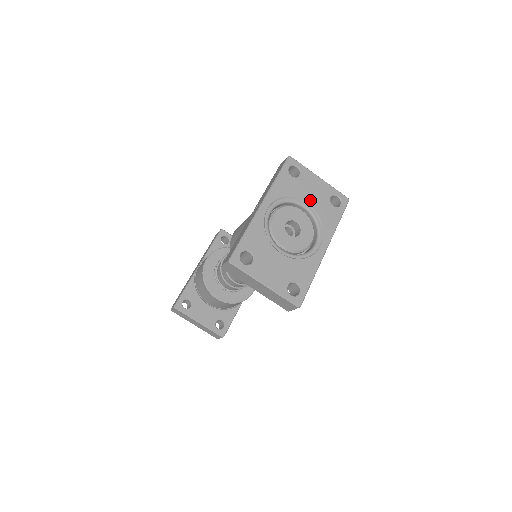
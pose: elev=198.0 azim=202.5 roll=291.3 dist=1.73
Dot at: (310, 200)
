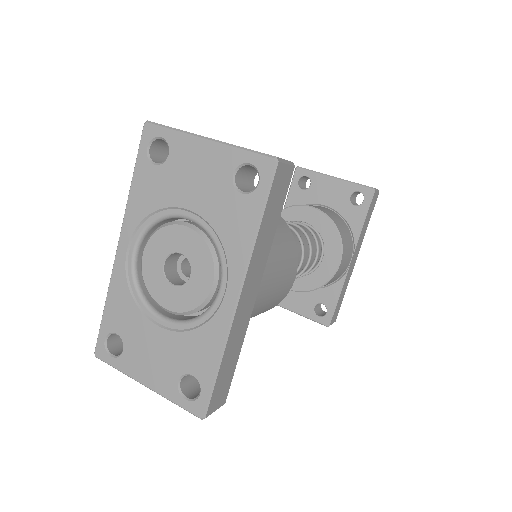
Dot at: (193, 201)
